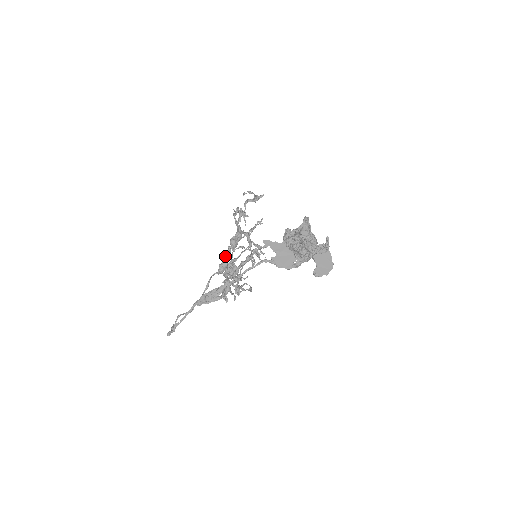
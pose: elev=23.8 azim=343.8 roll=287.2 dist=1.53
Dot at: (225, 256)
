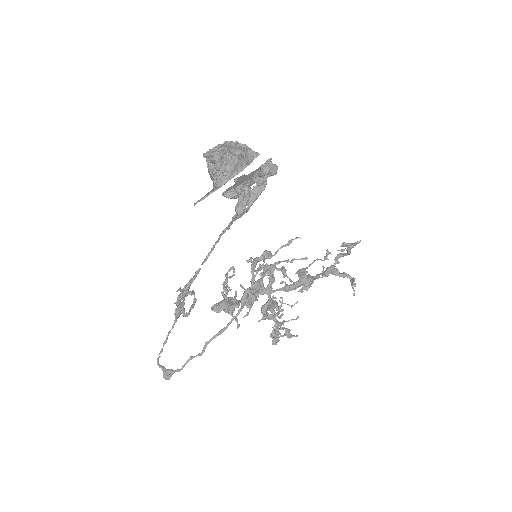
Dot at: (252, 284)
